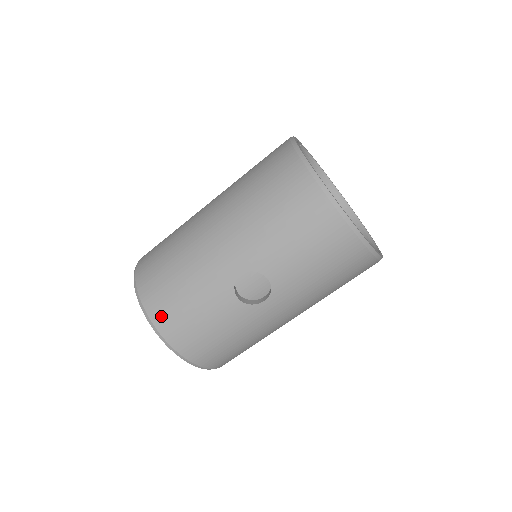
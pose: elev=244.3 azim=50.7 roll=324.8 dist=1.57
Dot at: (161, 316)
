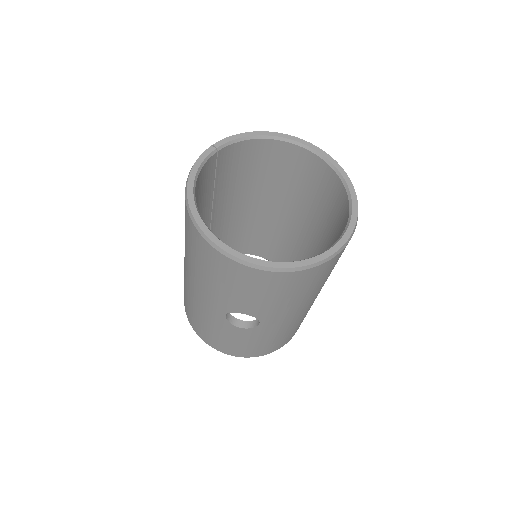
Dot at: (209, 342)
